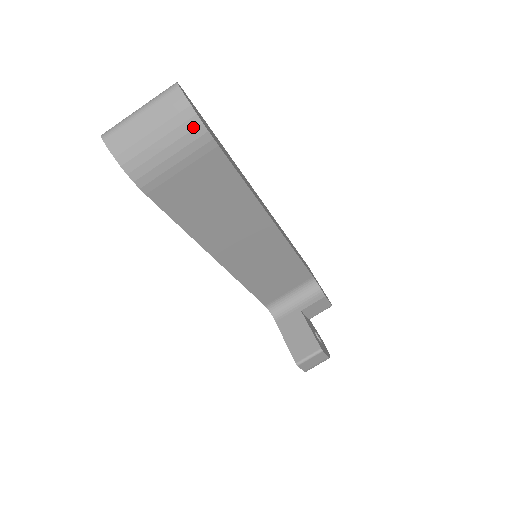
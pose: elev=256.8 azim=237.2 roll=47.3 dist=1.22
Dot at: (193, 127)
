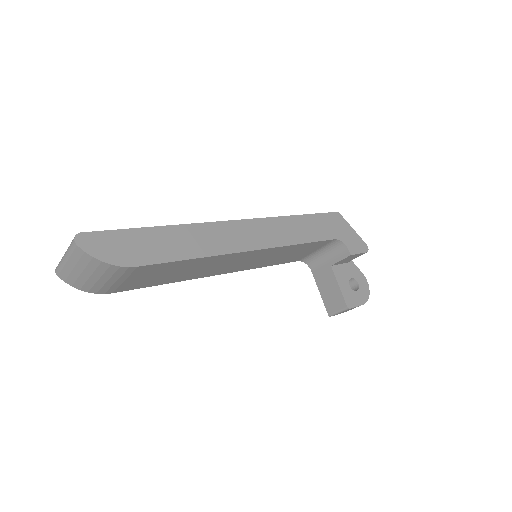
Dot at: (107, 267)
